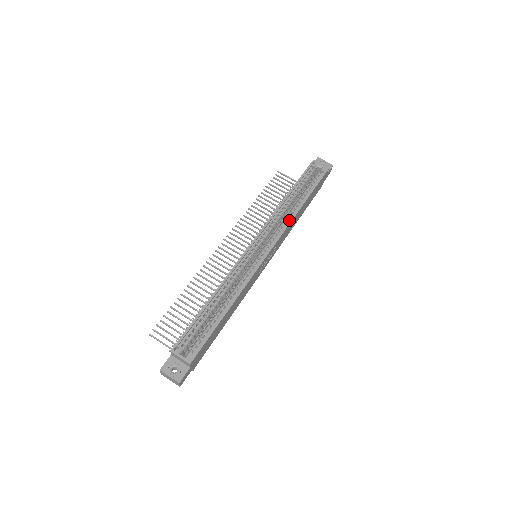
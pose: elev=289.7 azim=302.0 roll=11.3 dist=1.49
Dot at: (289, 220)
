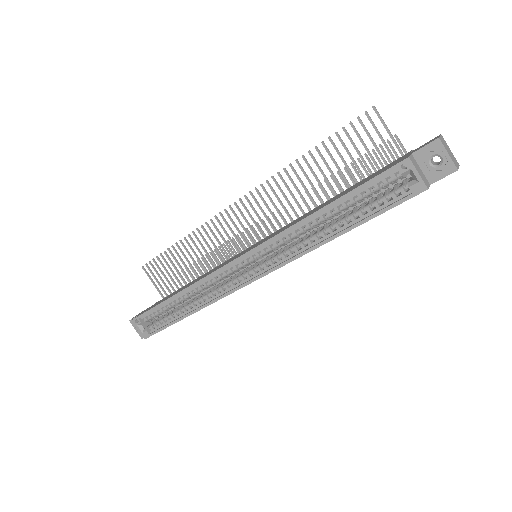
Dot at: (302, 250)
